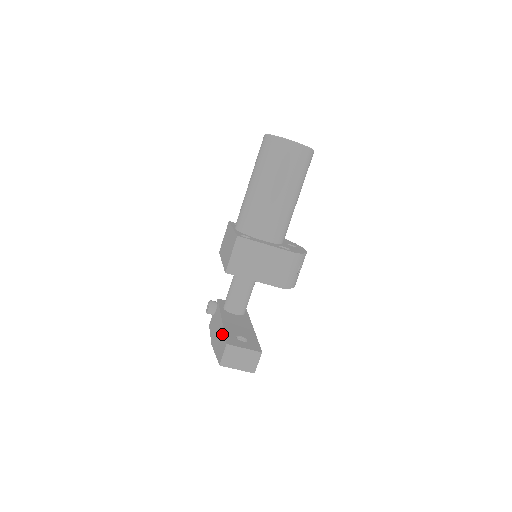
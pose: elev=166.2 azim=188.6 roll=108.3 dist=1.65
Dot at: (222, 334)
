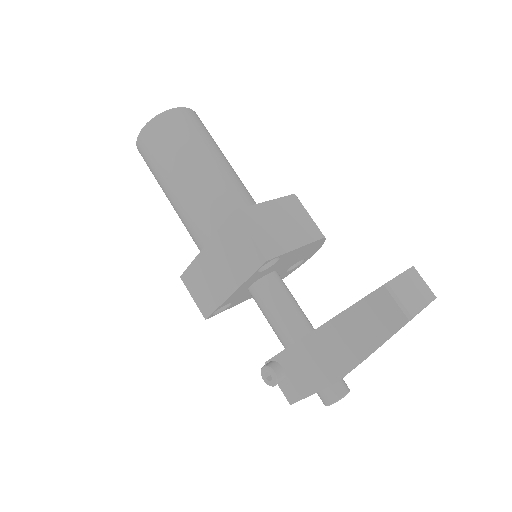
Dot at: (350, 316)
